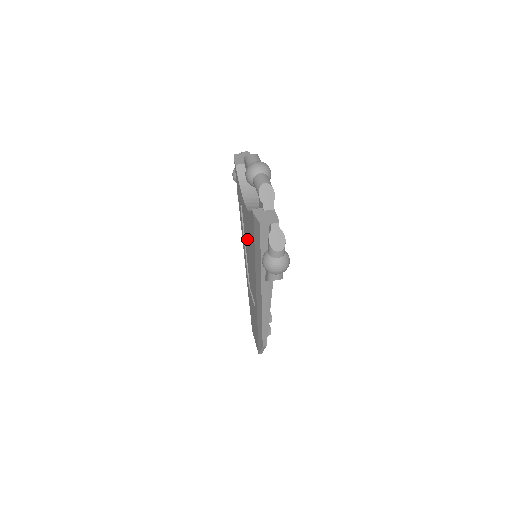
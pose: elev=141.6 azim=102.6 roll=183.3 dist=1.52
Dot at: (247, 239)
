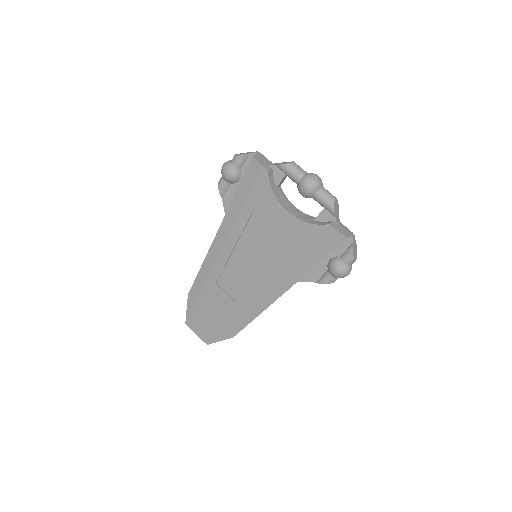
Dot at: (256, 242)
